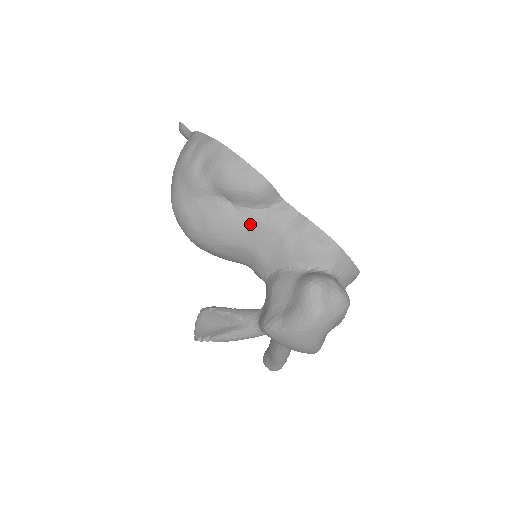
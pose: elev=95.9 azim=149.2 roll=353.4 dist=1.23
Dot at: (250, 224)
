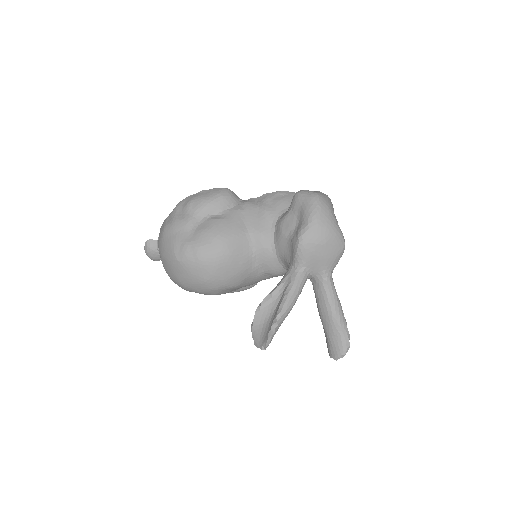
Dot at: (236, 215)
